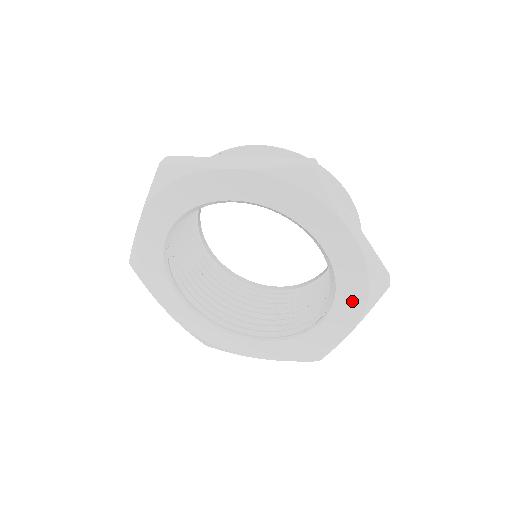
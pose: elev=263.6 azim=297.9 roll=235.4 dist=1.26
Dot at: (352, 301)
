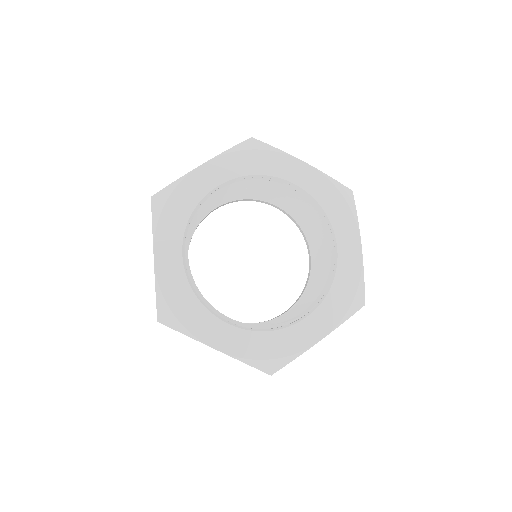
Dot at: (338, 305)
